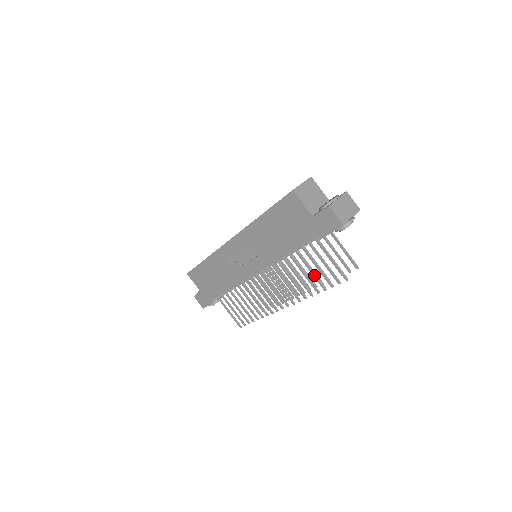
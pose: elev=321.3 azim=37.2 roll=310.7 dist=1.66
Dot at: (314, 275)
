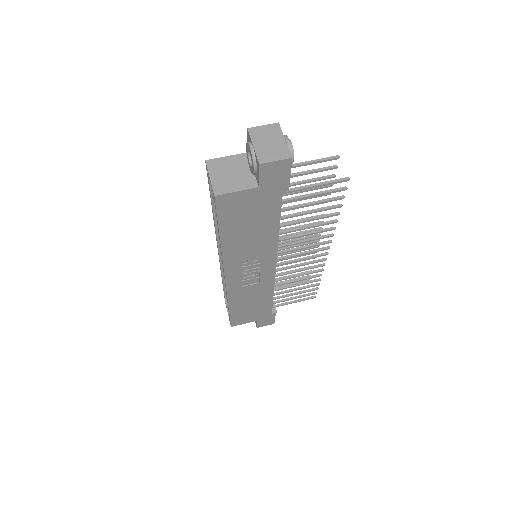
Dot at: (319, 211)
